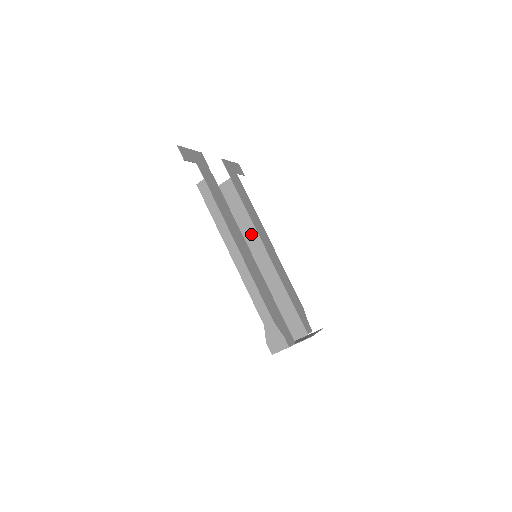
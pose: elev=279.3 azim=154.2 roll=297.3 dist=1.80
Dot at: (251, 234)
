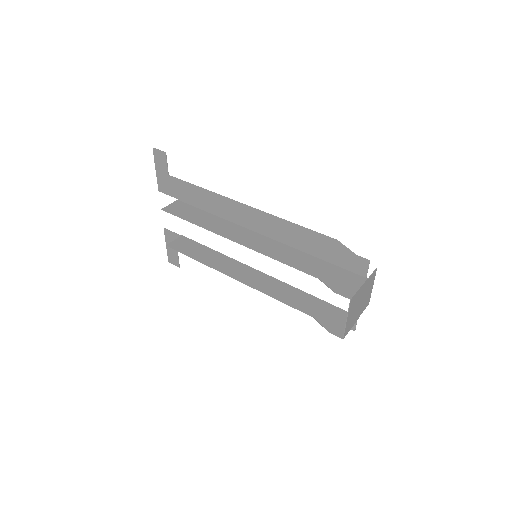
Dot at: (230, 264)
